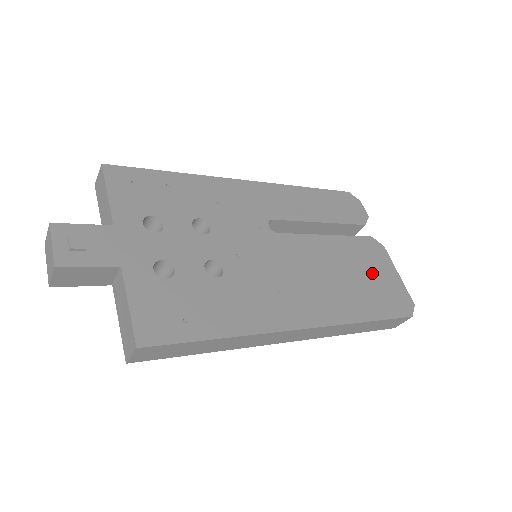
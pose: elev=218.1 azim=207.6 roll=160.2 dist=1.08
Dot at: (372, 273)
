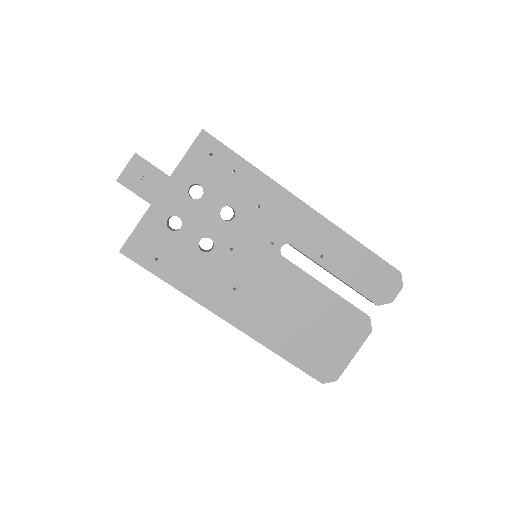
Dot at: (329, 336)
